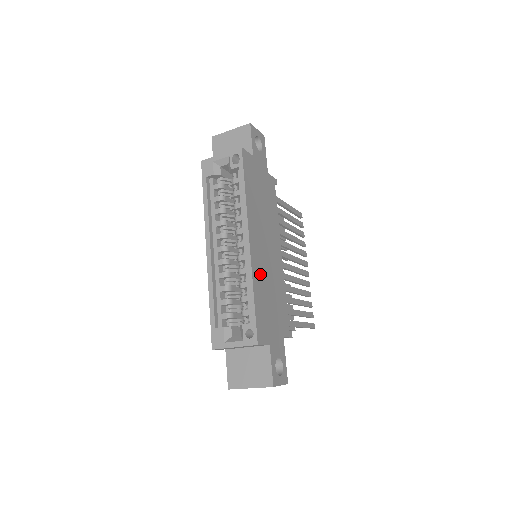
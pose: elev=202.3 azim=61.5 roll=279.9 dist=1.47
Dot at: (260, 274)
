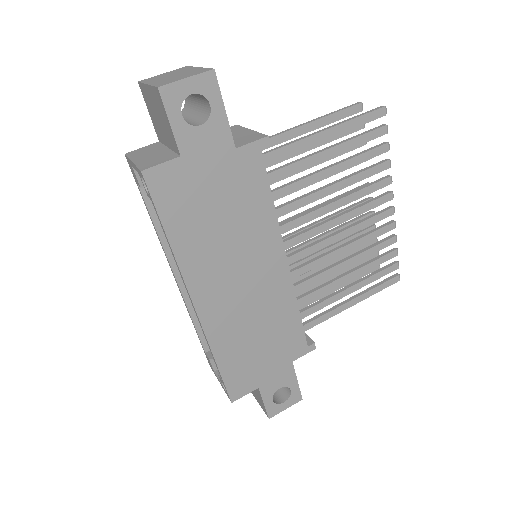
Dot at: (228, 328)
